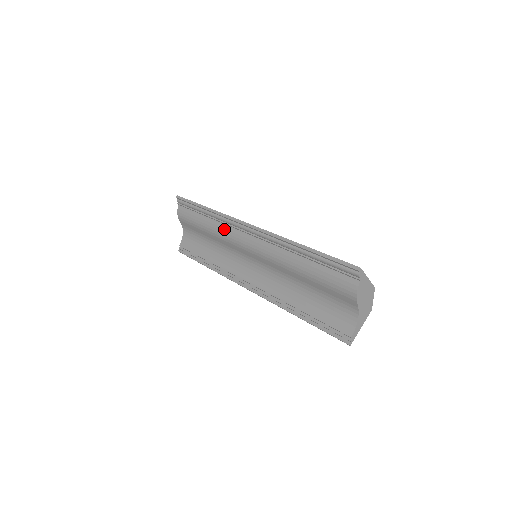
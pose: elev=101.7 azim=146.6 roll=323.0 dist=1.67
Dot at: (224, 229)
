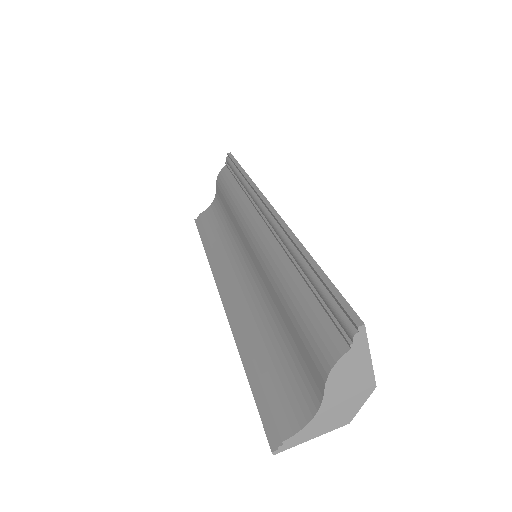
Dot at: (244, 204)
